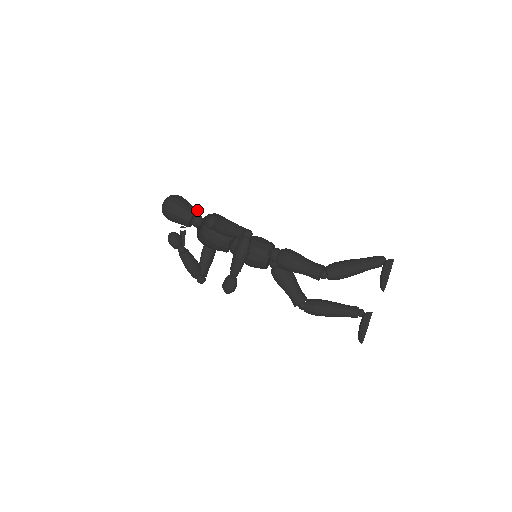
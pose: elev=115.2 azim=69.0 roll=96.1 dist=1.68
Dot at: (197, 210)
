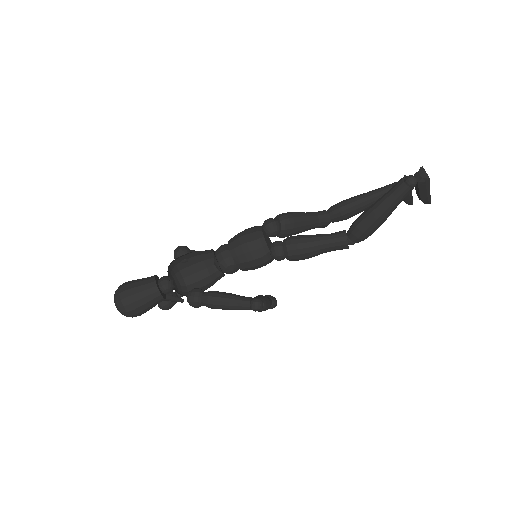
Dot at: (156, 288)
